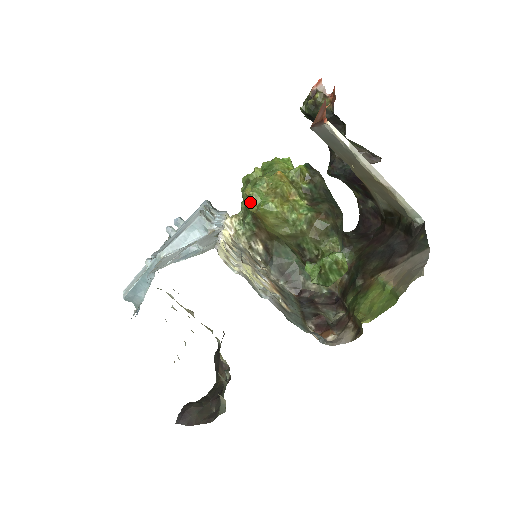
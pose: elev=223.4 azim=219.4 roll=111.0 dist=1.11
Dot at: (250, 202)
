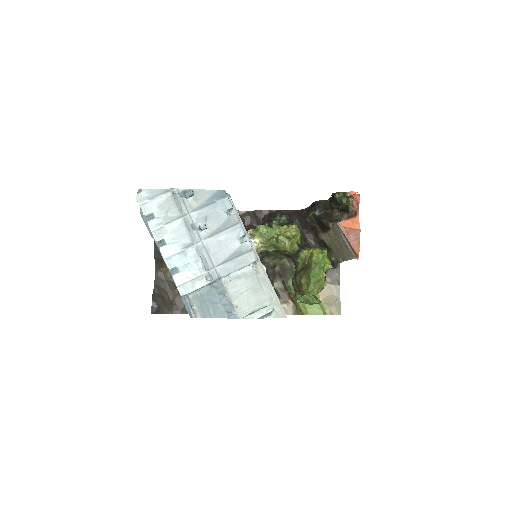
Dot at: (308, 292)
